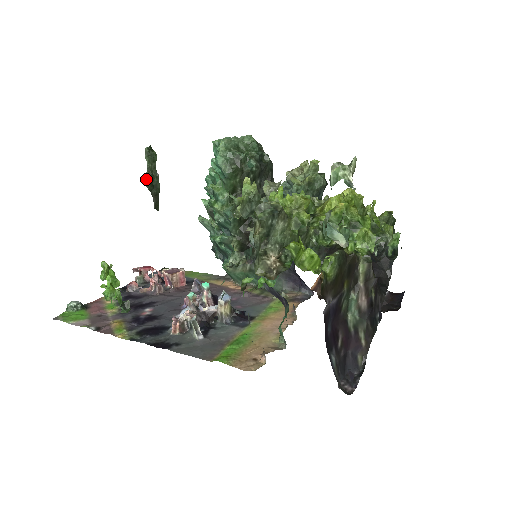
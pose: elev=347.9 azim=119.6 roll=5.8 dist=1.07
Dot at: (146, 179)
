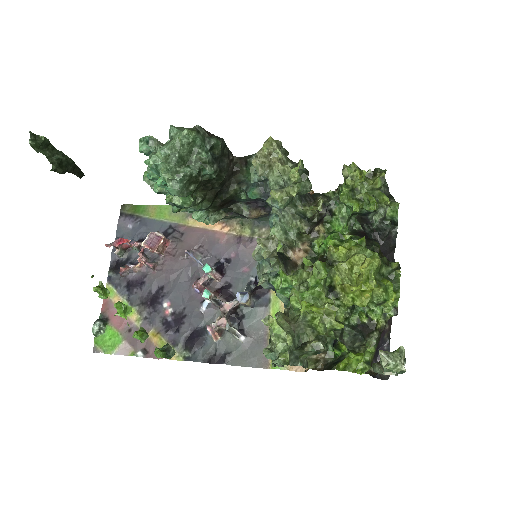
Dot at: (55, 169)
